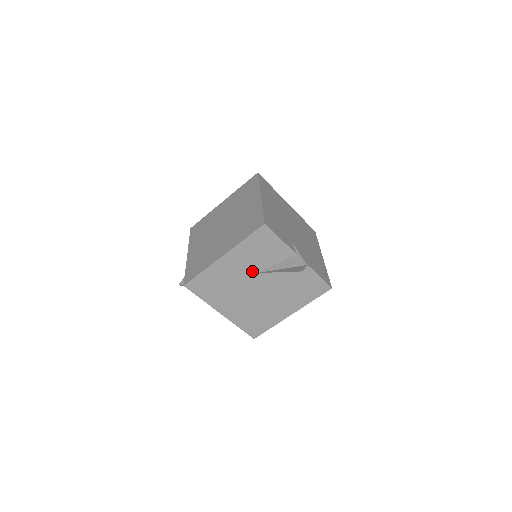
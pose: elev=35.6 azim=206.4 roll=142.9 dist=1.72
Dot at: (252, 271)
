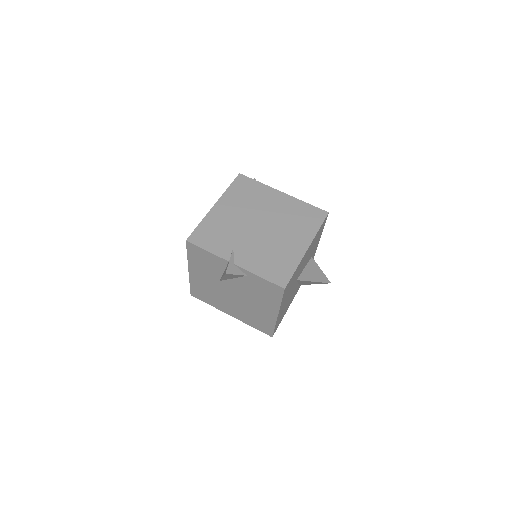
Dot at: (216, 280)
